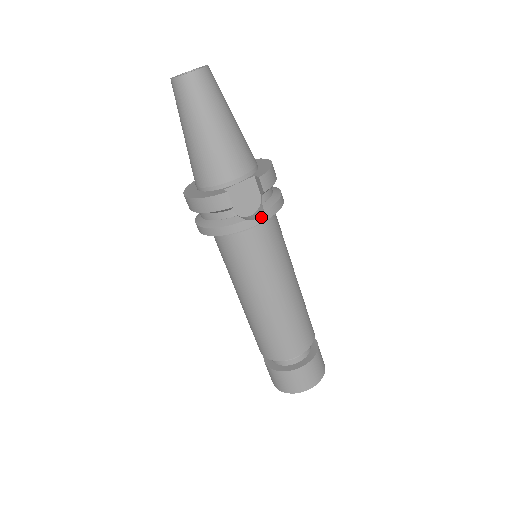
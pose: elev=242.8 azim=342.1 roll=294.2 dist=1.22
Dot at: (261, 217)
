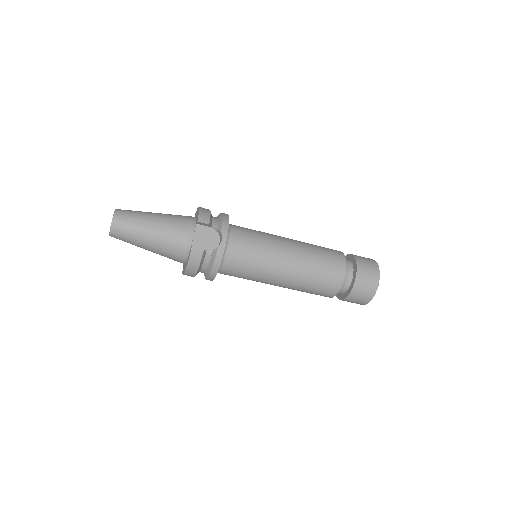
Dot at: (223, 236)
